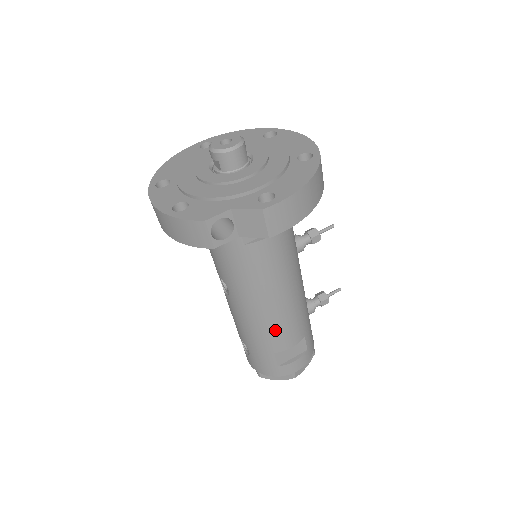
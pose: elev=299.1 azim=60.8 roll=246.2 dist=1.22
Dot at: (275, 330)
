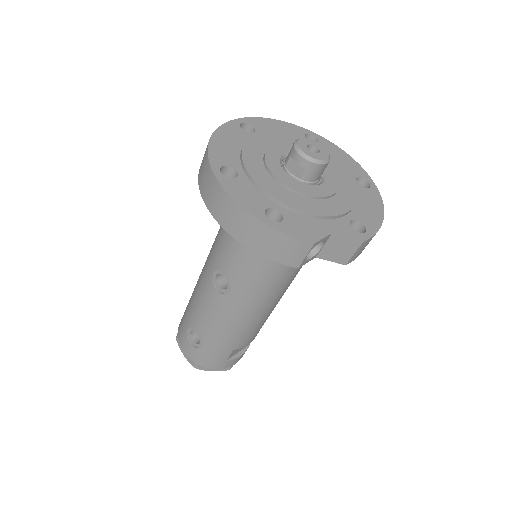
Dot at: (251, 330)
